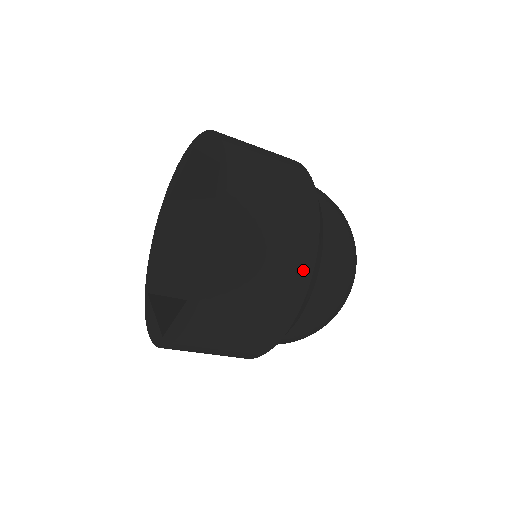
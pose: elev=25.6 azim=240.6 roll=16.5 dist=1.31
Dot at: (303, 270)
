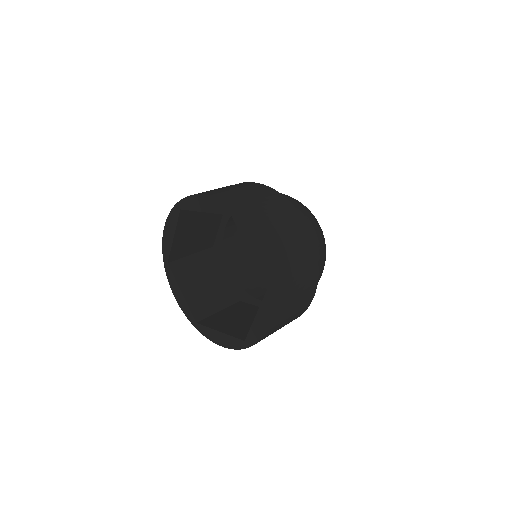
Dot at: (311, 251)
